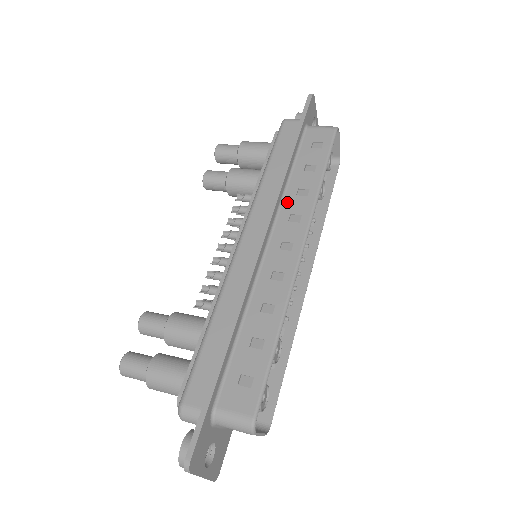
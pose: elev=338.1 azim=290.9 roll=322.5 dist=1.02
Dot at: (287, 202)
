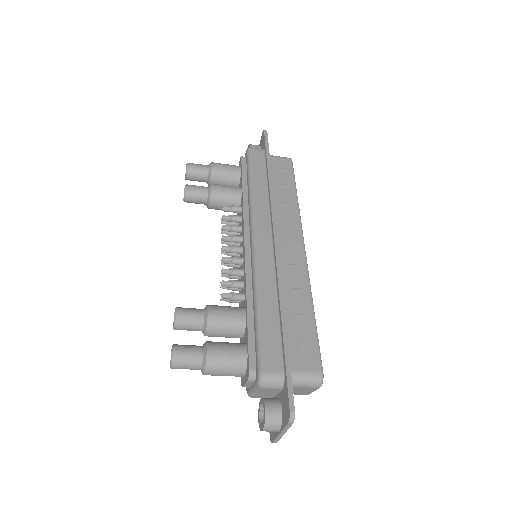
Dot at: (278, 212)
